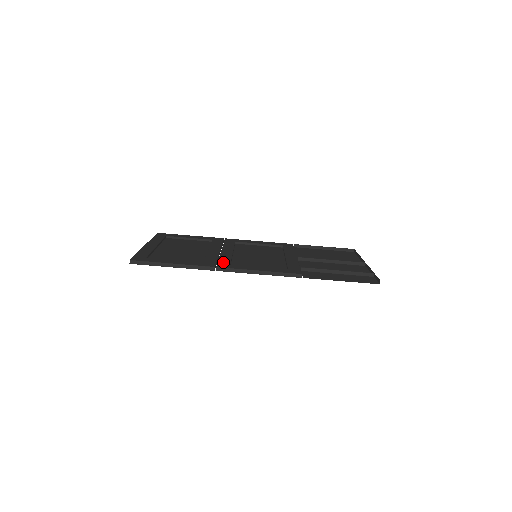
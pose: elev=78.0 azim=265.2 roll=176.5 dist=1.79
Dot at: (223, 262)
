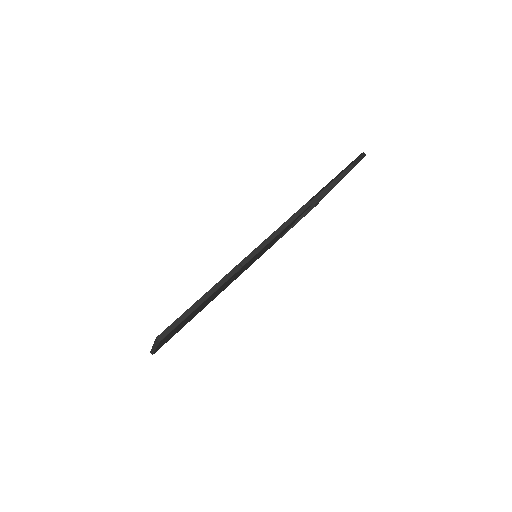
Dot at: occluded
